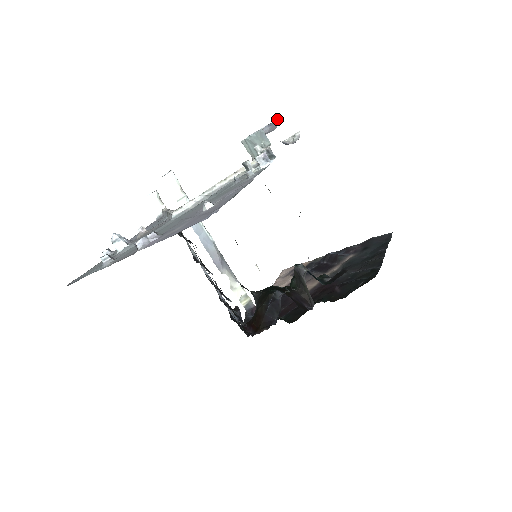
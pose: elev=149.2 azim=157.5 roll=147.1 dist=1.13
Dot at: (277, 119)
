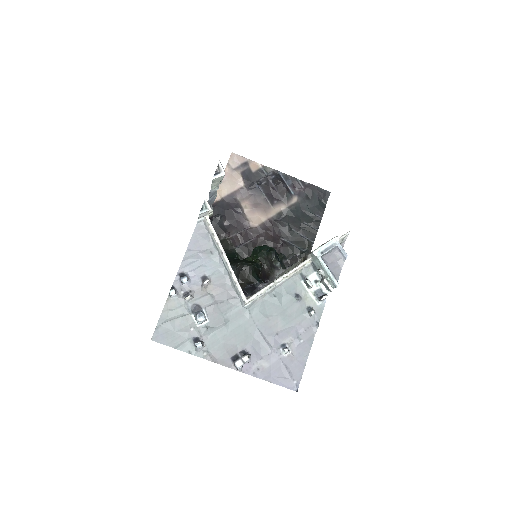
Dot at: (347, 255)
